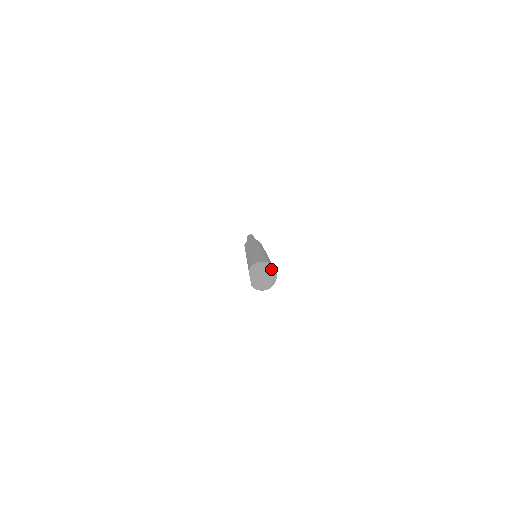
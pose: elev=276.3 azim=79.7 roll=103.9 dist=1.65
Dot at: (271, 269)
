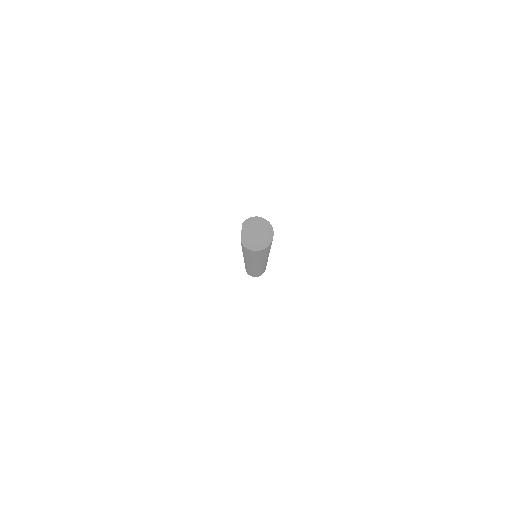
Dot at: (268, 227)
